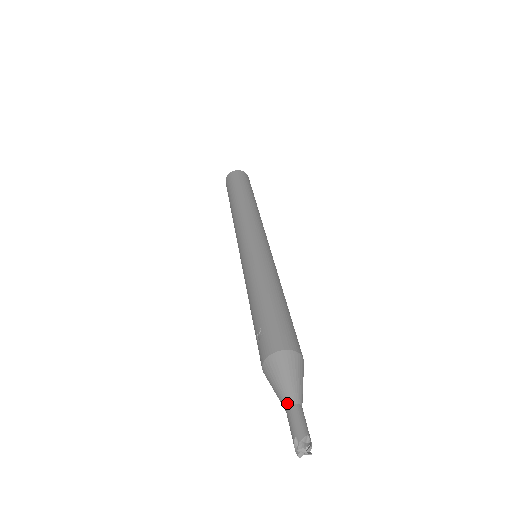
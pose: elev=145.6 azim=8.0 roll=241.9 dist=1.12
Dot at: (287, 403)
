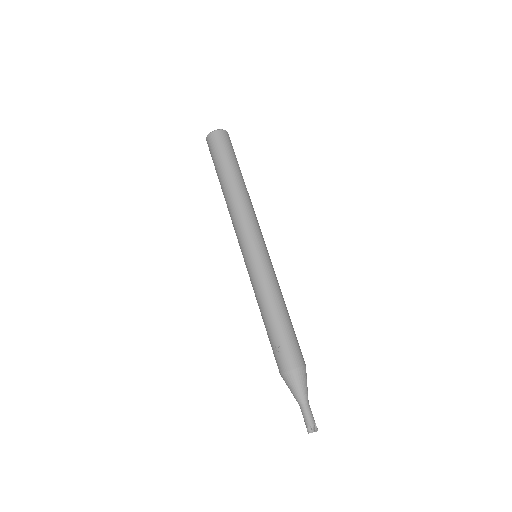
Dot at: (302, 402)
